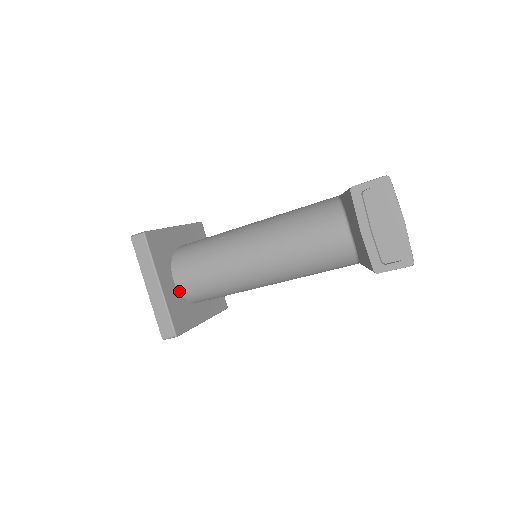
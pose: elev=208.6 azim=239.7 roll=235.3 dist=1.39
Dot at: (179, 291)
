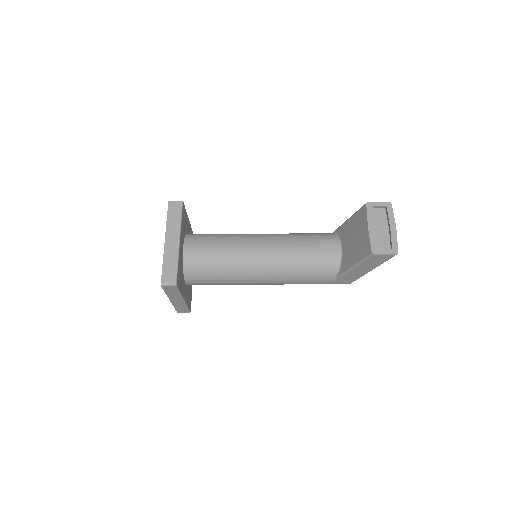
Dot at: (183, 259)
